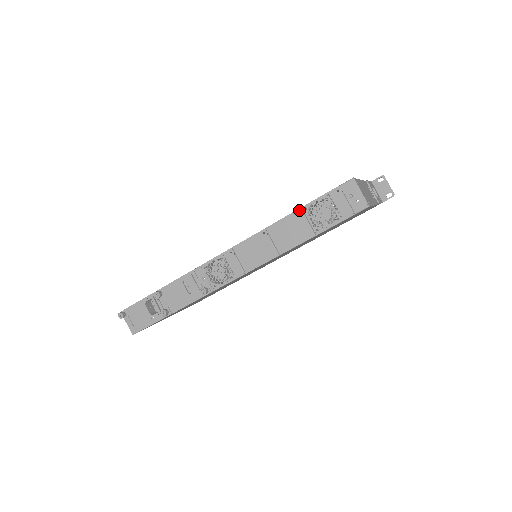
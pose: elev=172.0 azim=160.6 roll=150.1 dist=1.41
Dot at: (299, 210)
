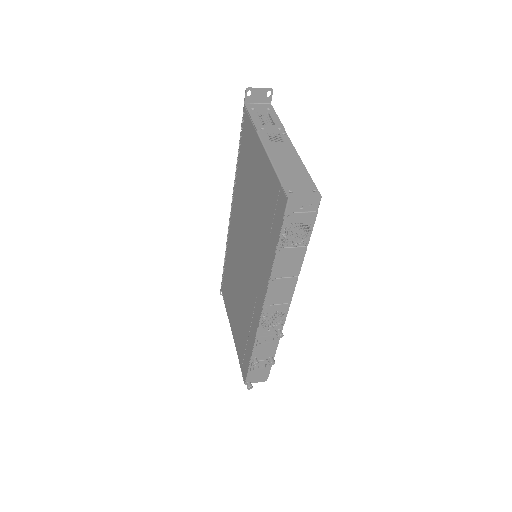
Dot at: (278, 250)
